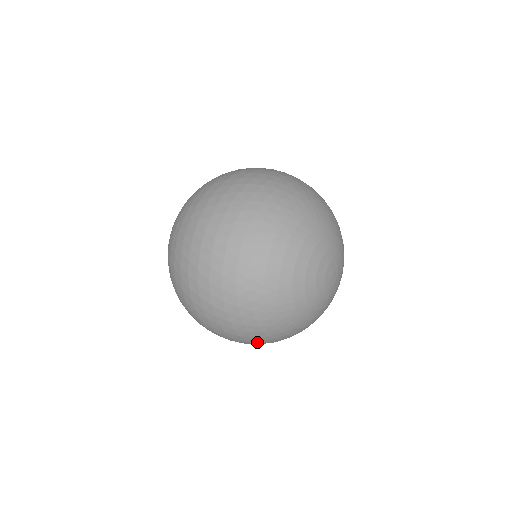
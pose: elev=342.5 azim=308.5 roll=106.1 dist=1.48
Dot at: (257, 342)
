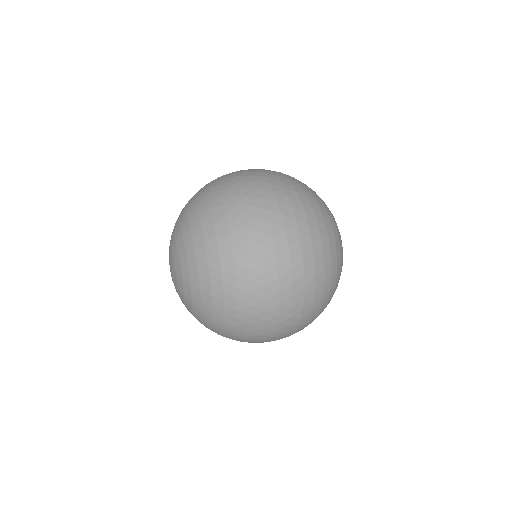
Dot at: occluded
